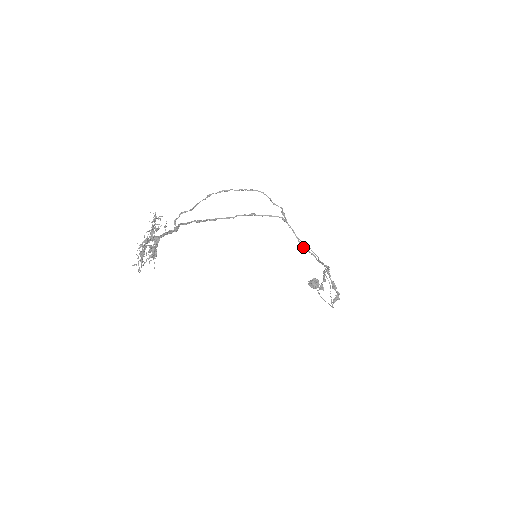
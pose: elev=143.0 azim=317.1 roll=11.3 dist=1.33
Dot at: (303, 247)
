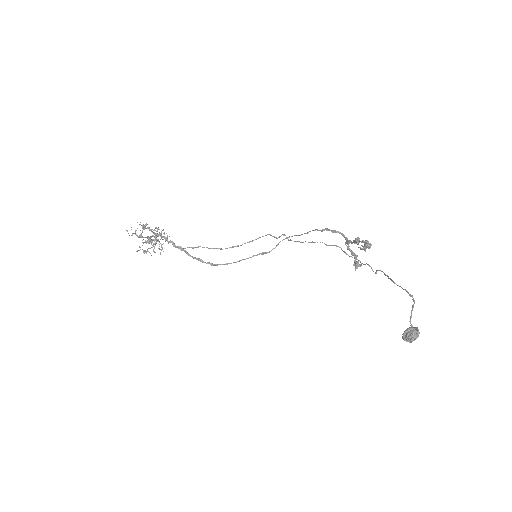
Dot at: occluded
